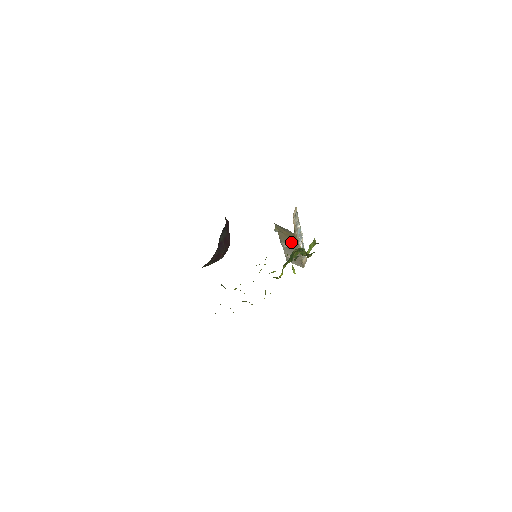
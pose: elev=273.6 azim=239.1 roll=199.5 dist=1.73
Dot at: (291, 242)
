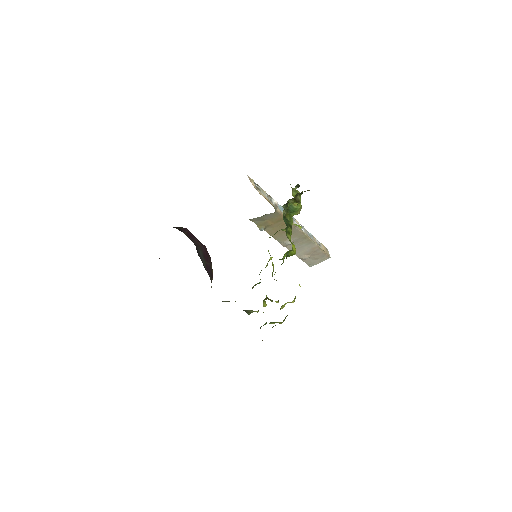
Dot at: occluded
